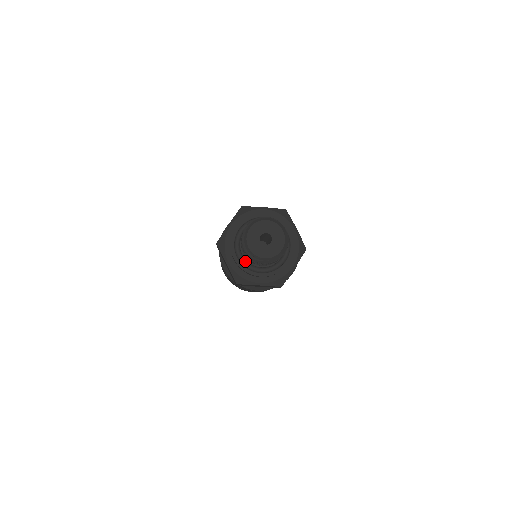
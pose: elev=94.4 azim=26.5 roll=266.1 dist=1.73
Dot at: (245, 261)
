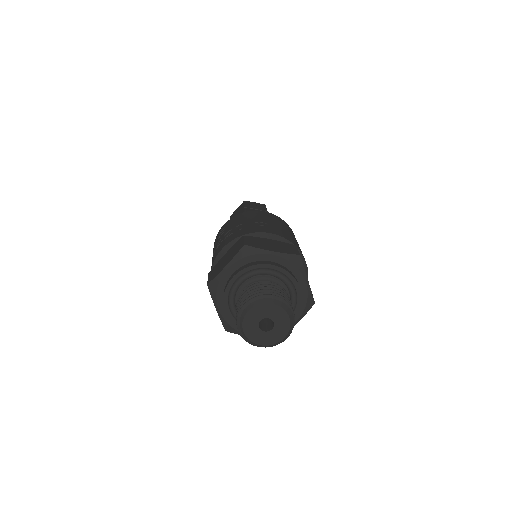
Dot at: occluded
